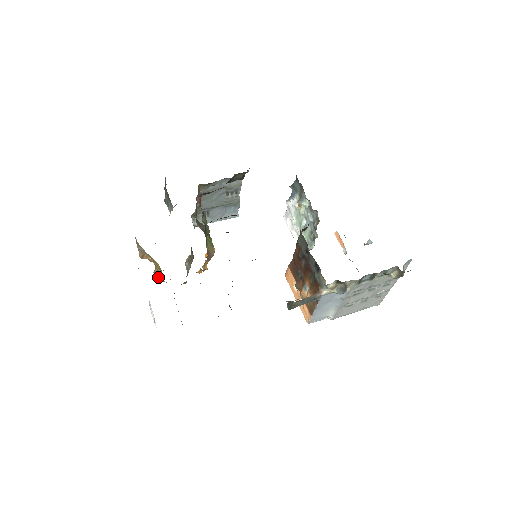
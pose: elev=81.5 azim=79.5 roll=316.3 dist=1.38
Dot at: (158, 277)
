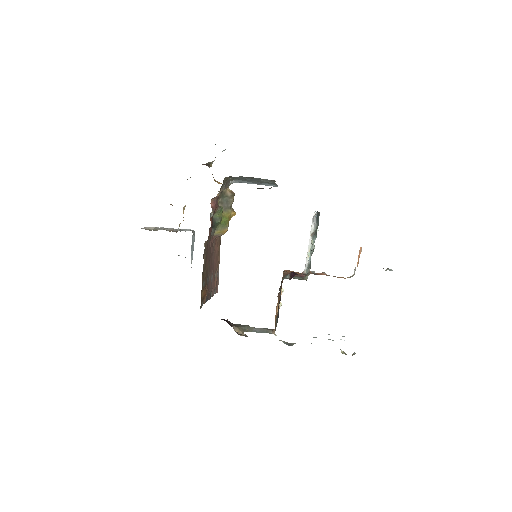
Dot at: (183, 217)
